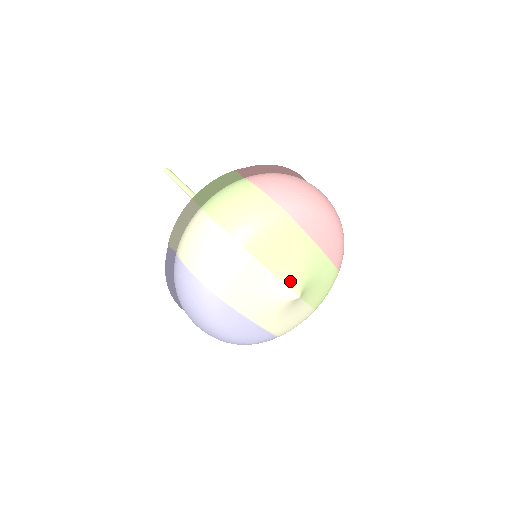
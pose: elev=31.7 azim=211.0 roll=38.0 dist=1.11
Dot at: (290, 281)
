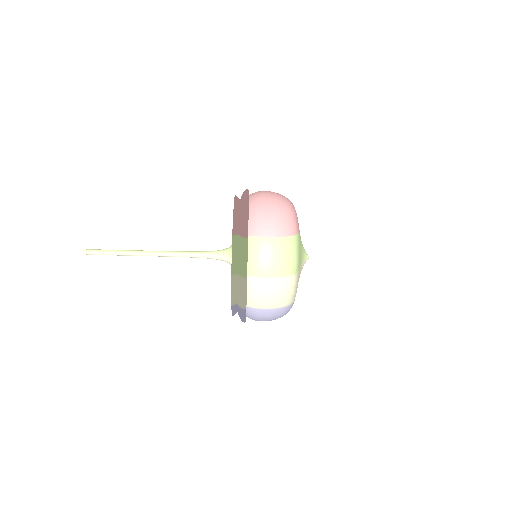
Dot at: (304, 256)
